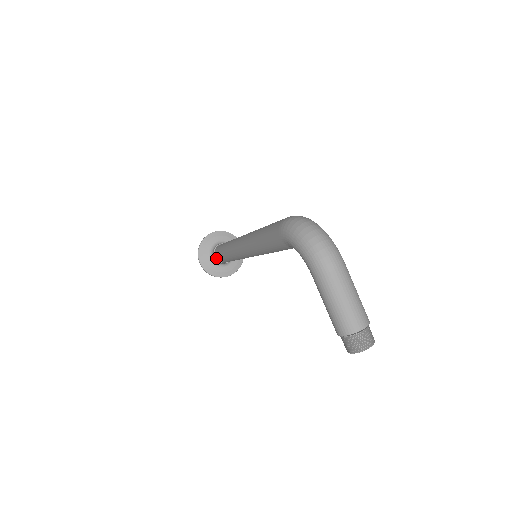
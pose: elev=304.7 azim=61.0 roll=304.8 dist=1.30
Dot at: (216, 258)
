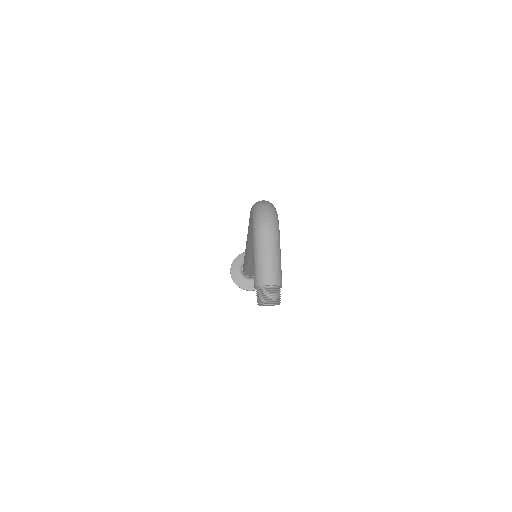
Dot at: (243, 270)
